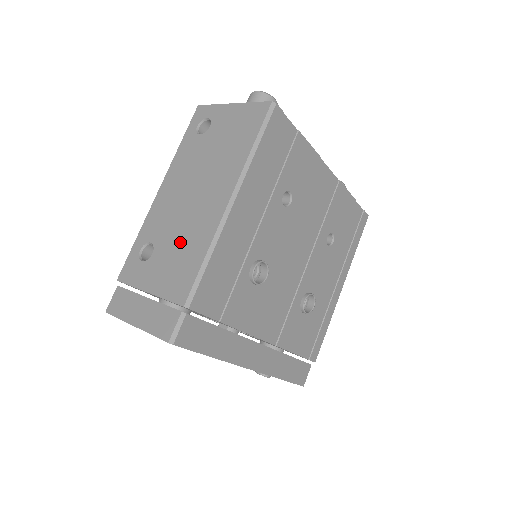
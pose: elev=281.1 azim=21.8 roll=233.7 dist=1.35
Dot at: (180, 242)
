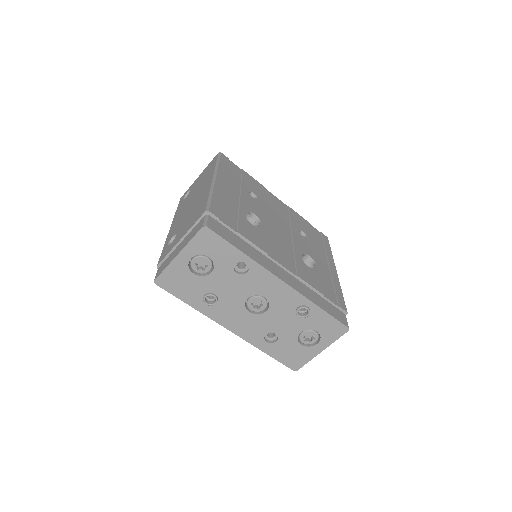
Dot at: (192, 212)
